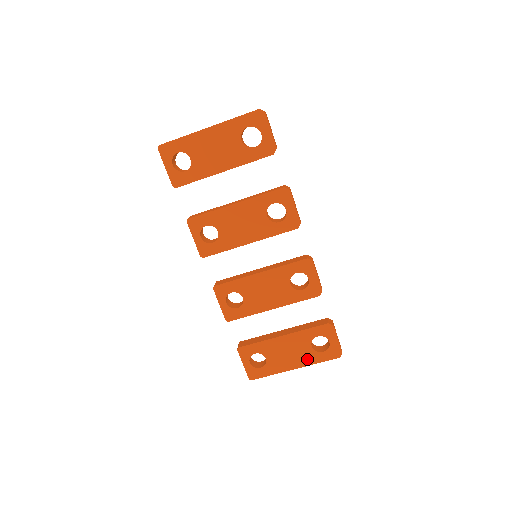
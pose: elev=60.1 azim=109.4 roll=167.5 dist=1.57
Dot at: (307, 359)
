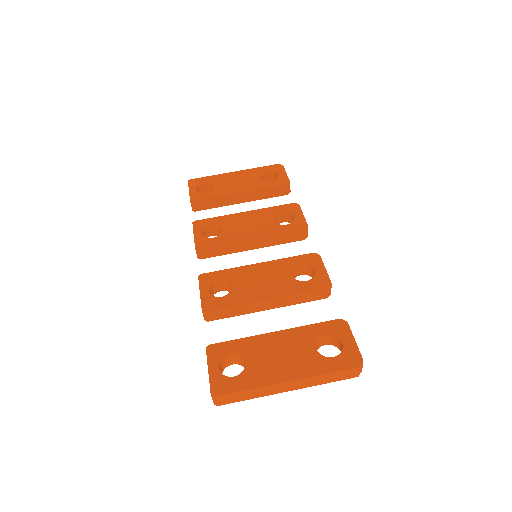
Dot at: (308, 367)
